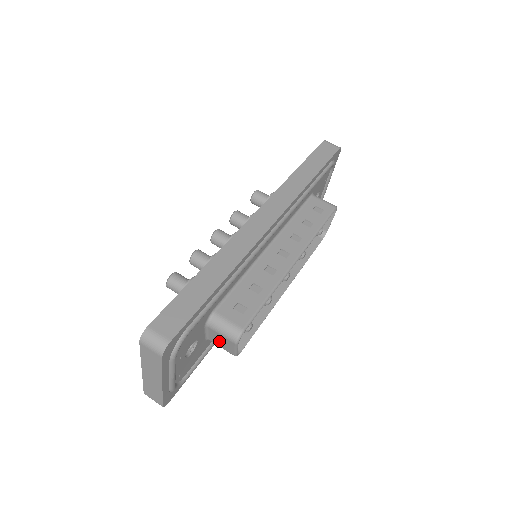
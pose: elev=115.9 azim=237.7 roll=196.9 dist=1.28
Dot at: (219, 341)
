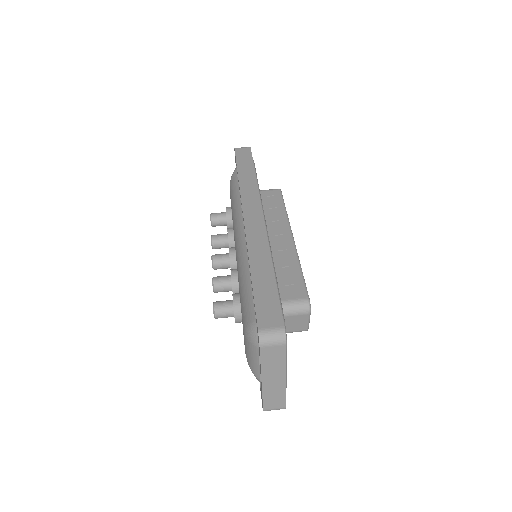
Dot at: (291, 325)
